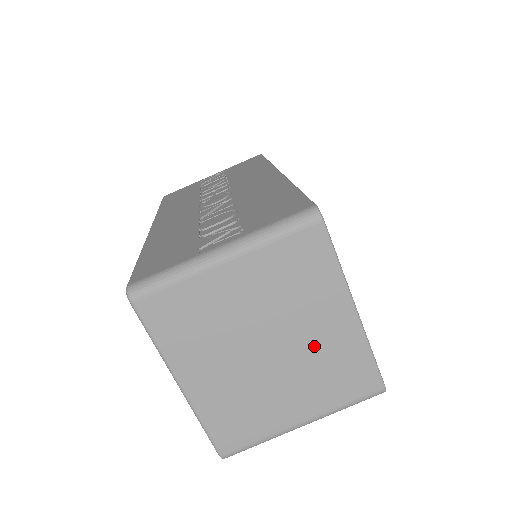
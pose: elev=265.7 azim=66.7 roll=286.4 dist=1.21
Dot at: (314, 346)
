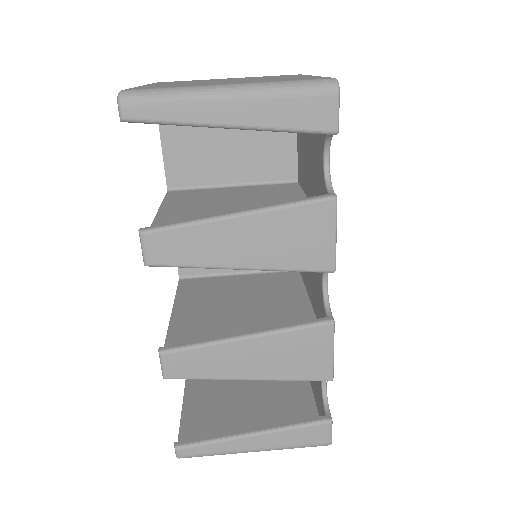
Dot at: occluded
